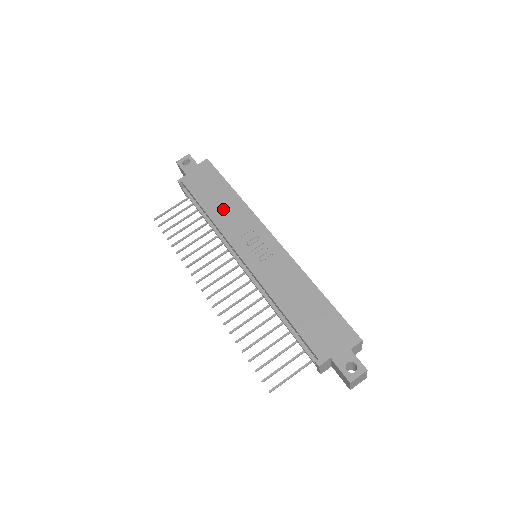
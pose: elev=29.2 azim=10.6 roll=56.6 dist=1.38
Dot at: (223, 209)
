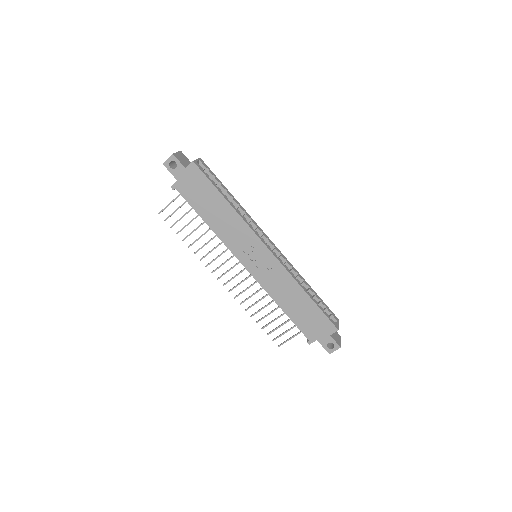
Dot at: (221, 221)
